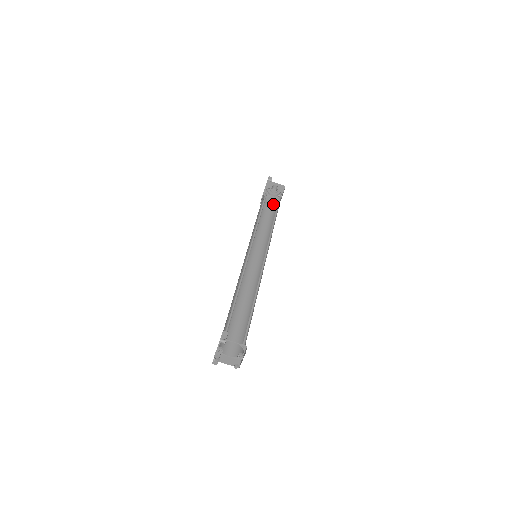
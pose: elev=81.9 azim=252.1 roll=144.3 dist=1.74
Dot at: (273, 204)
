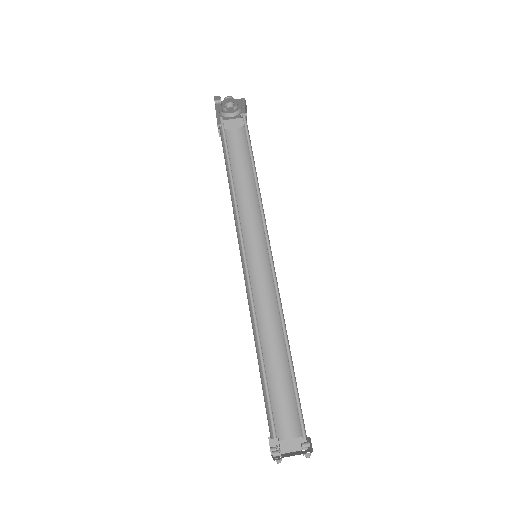
Dot at: (238, 132)
